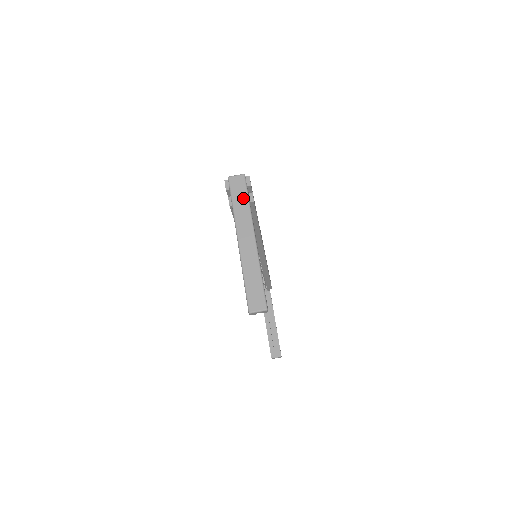
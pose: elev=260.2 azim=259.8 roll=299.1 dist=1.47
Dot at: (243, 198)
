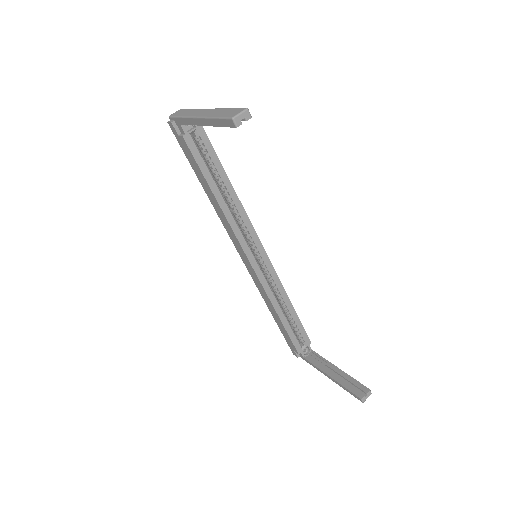
Dot at: (187, 111)
